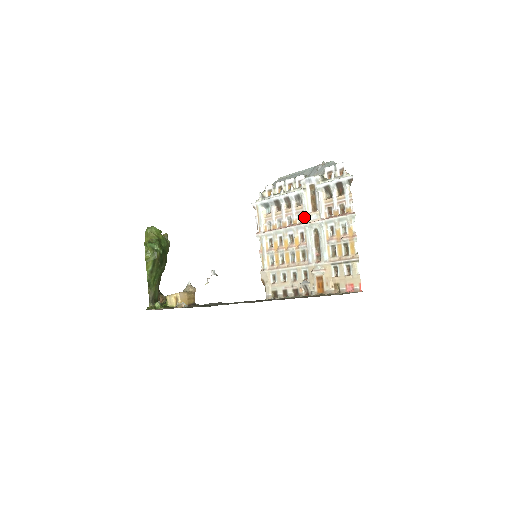
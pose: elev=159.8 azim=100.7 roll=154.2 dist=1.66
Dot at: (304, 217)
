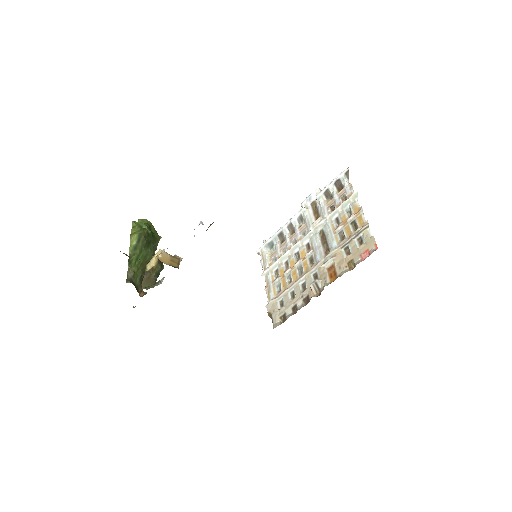
Dot at: (308, 229)
